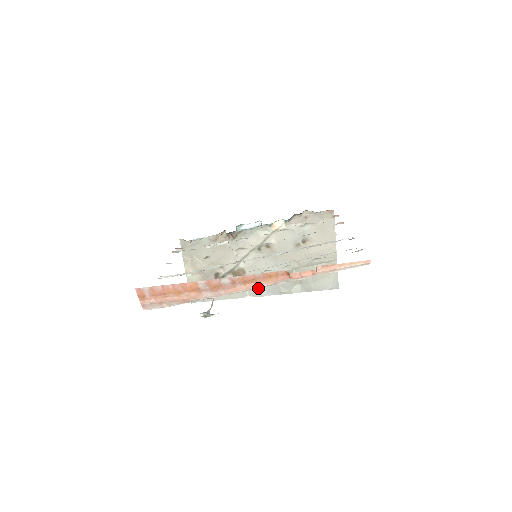
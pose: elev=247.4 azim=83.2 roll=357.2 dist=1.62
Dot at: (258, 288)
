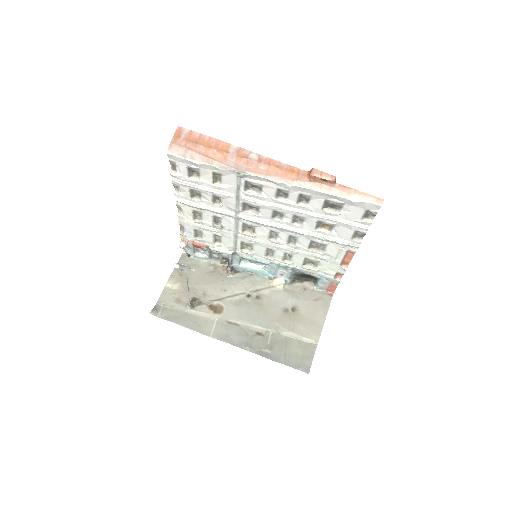
Dot at: (276, 180)
